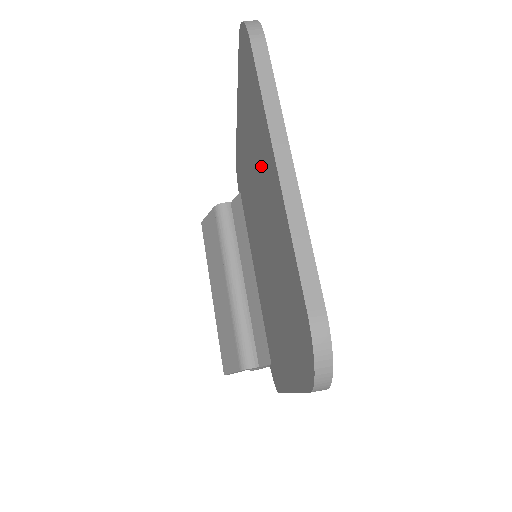
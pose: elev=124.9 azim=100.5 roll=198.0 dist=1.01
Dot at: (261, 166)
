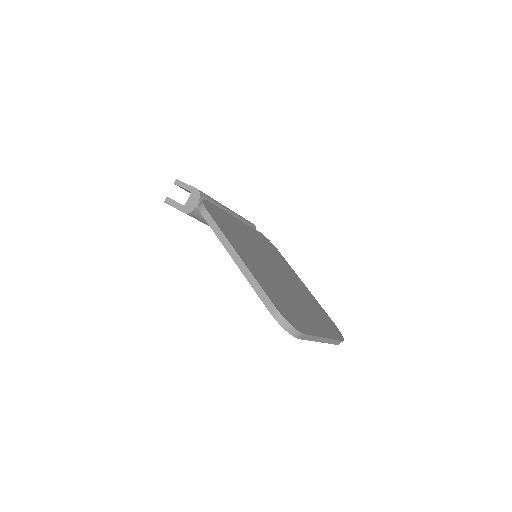
Dot at: occluded
